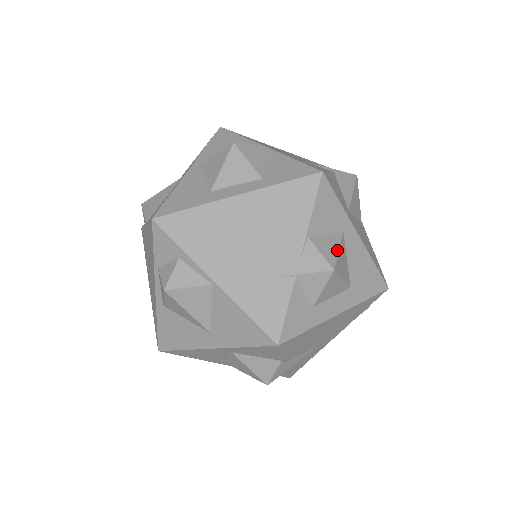
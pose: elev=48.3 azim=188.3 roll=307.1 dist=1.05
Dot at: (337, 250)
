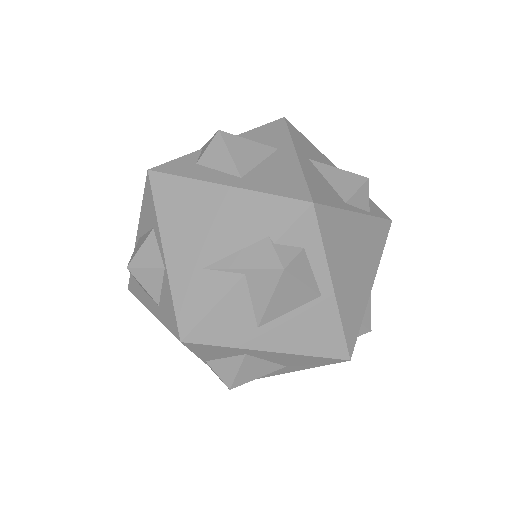
Dot at: (235, 372)
